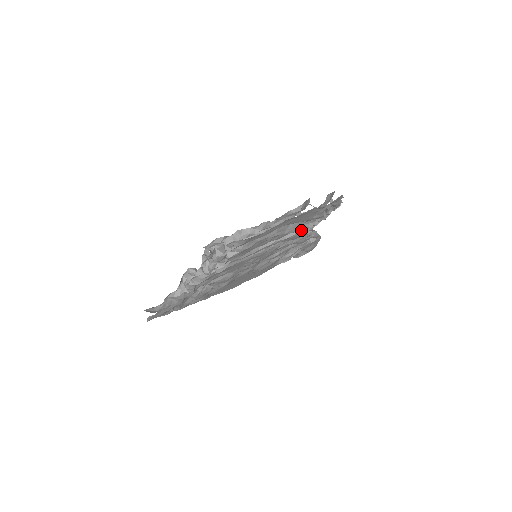
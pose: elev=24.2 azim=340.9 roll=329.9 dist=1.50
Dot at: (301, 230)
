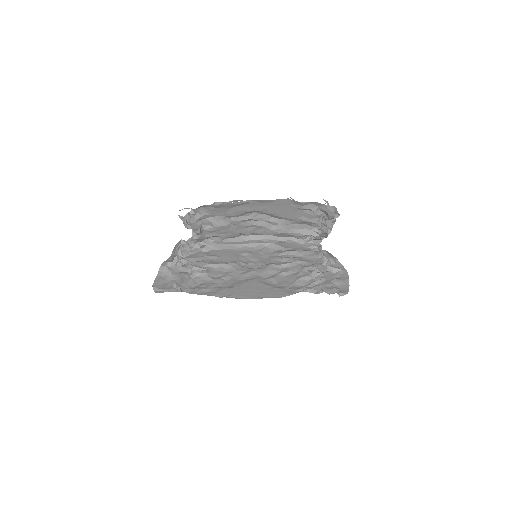
Dot at: (296, 236)
